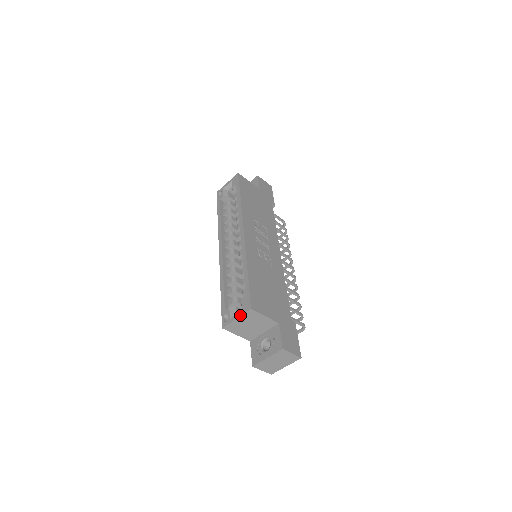
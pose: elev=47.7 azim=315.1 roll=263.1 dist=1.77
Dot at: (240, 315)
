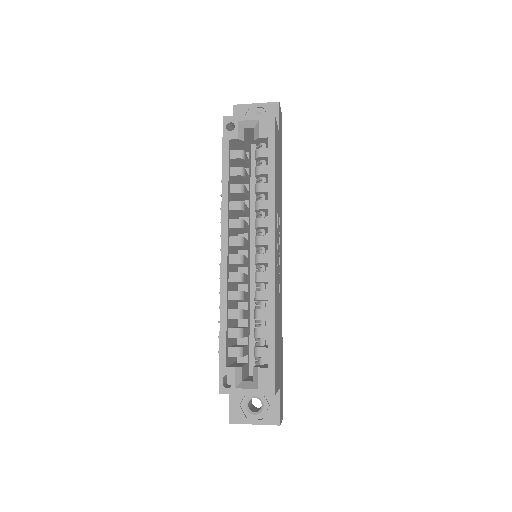
Dot at: (255, 394)
